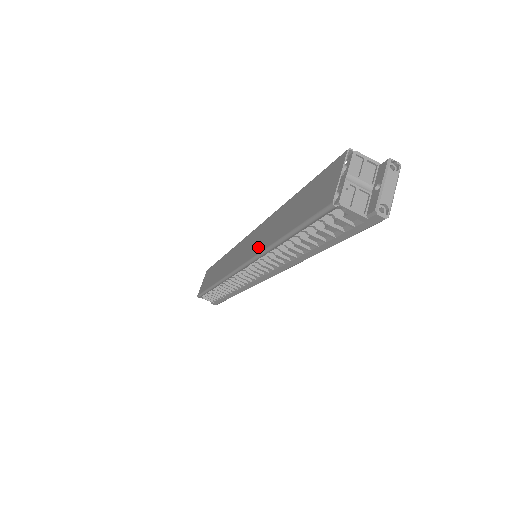
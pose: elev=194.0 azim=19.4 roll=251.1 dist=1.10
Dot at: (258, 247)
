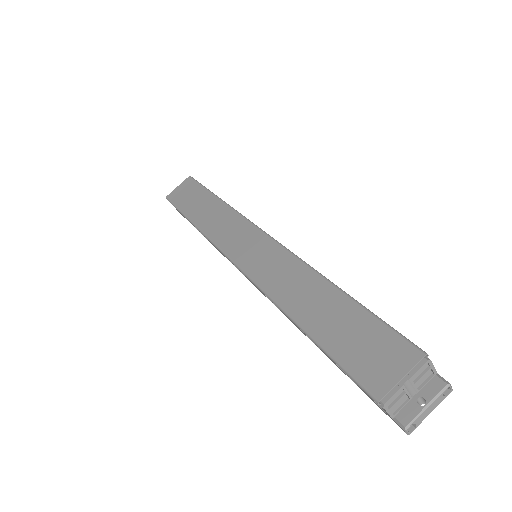
Dot at: (269, 282)
